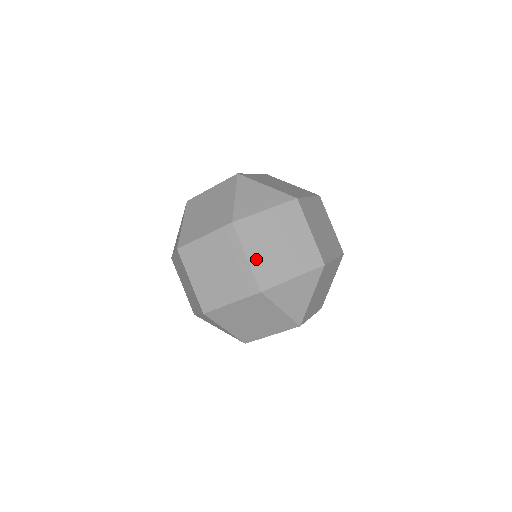
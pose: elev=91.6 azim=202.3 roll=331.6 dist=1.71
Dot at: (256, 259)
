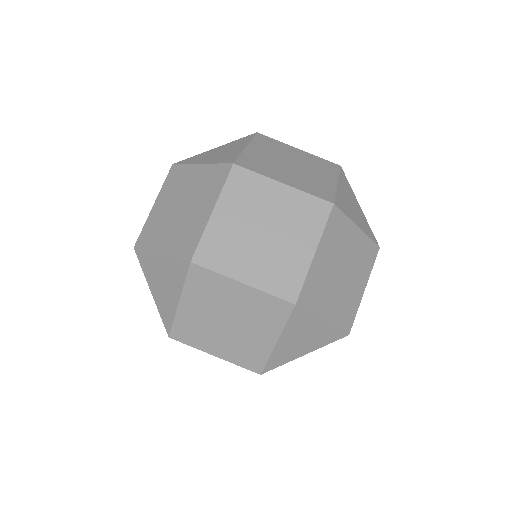
Dot at: (292, 182)
